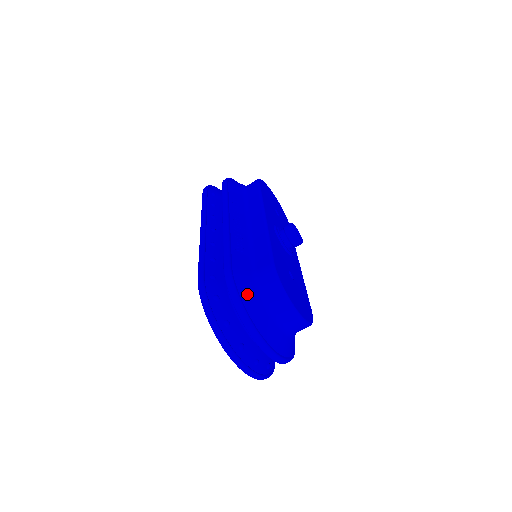
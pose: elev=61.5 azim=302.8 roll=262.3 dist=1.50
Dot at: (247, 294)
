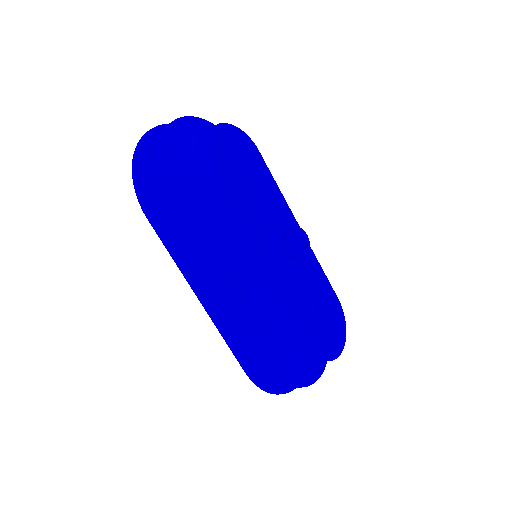
Dot at: (300, 375)
